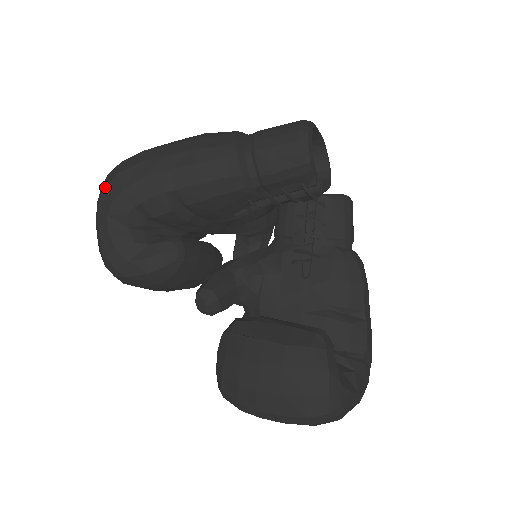
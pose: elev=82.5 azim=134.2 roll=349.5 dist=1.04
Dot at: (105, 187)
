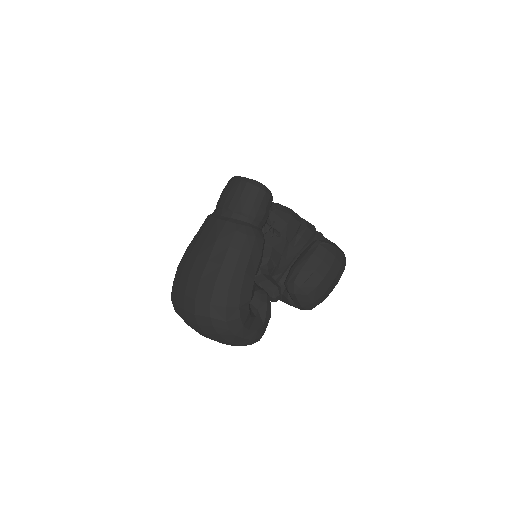
Dot at: (227, 321)
